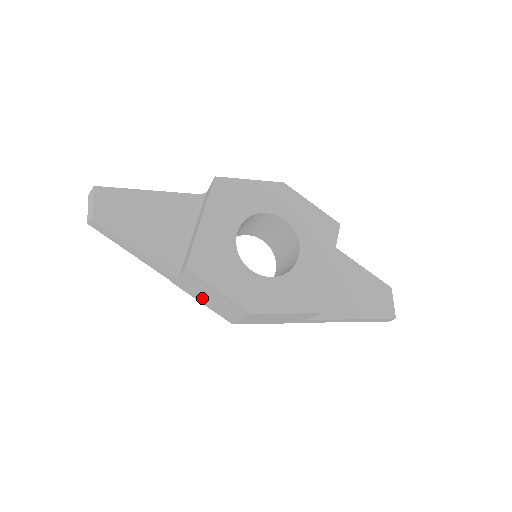
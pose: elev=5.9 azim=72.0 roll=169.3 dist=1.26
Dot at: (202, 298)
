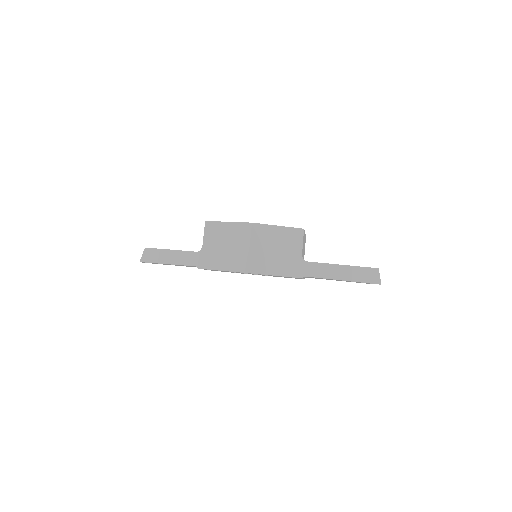
Dot at: (220, 259)
